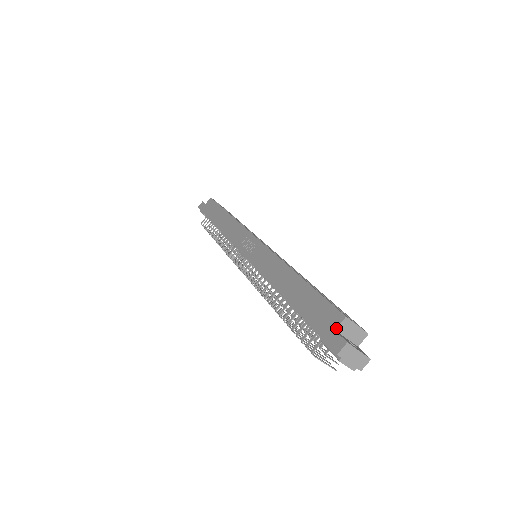
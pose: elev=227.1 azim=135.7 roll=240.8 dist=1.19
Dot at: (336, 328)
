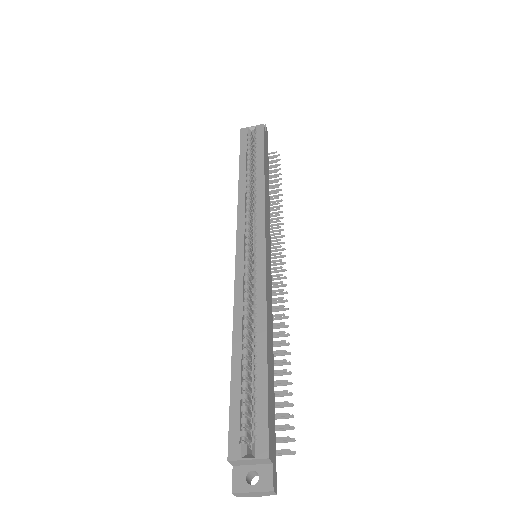
Dot at: (232, 465)
